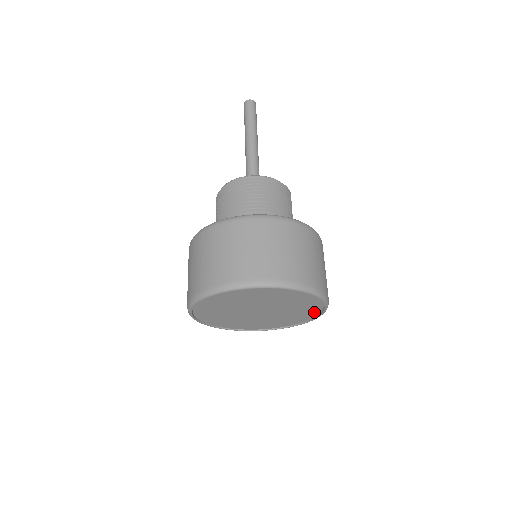
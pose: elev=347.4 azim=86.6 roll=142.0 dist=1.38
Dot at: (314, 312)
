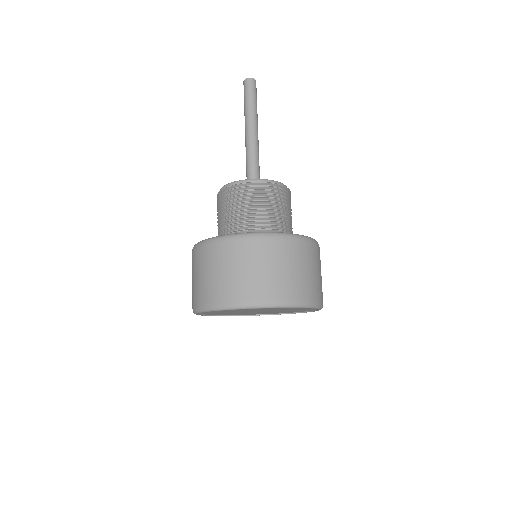
Dot at: (299, 311)
